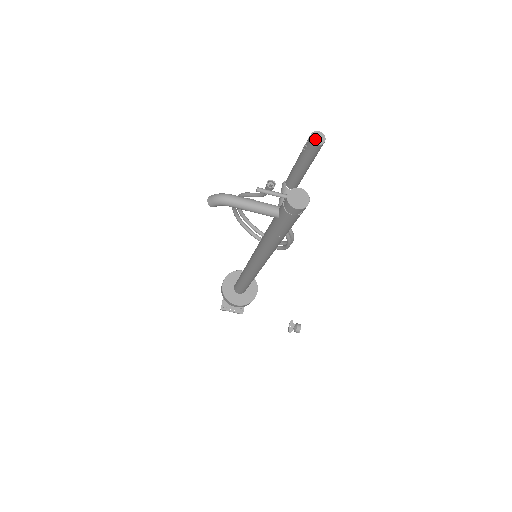
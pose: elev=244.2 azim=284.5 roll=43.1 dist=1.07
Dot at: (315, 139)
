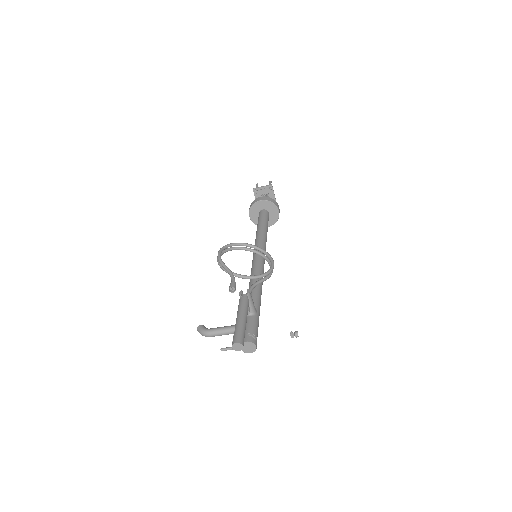
Dot at: (236, 349)
